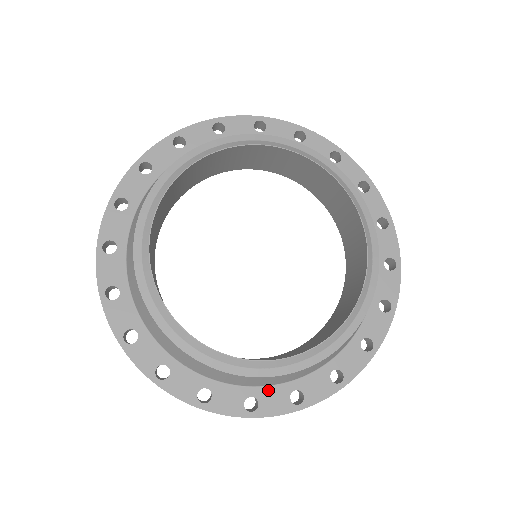
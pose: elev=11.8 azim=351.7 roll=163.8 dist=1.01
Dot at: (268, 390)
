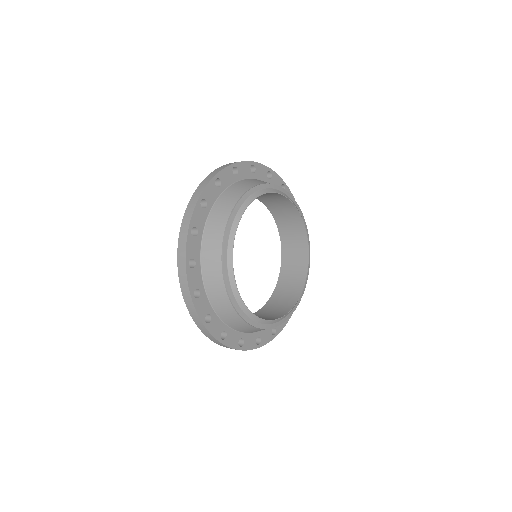
Dot at: occluded
